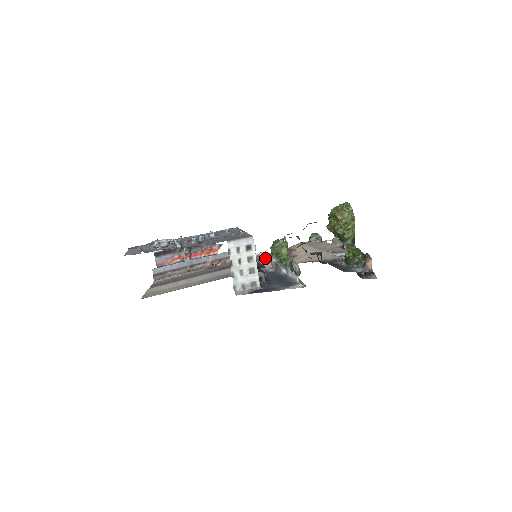
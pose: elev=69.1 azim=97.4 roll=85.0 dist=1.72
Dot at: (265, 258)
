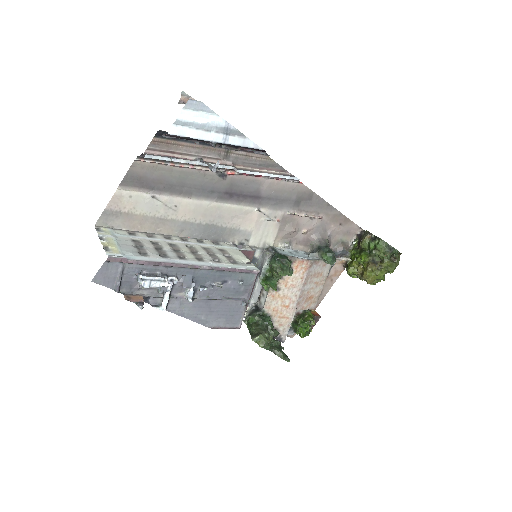
Dot at: (286, 204)
